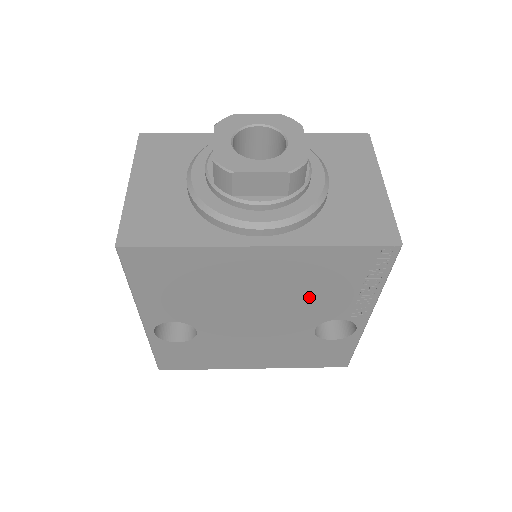
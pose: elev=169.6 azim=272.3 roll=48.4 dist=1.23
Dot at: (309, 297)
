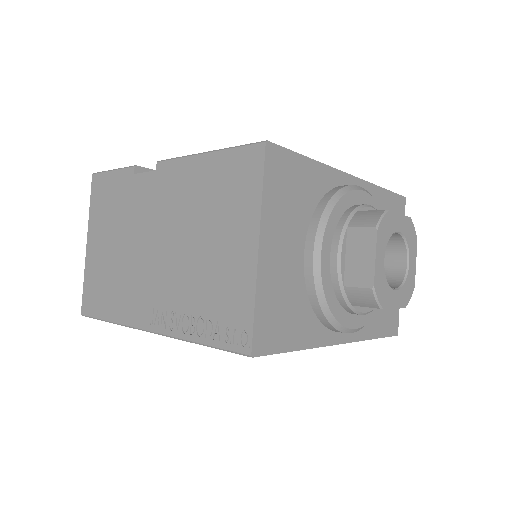
Dot at: occluded
